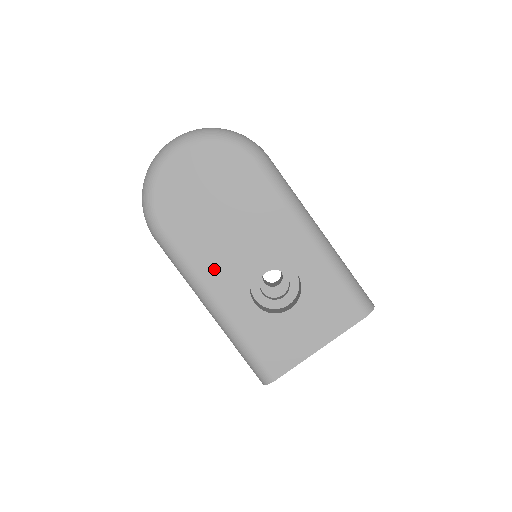
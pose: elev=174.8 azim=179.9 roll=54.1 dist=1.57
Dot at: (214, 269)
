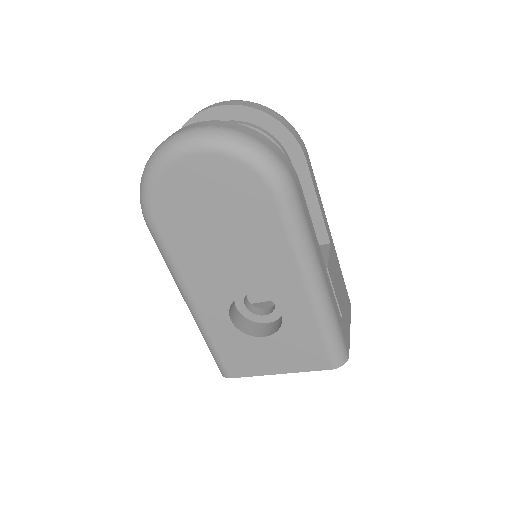
Dot at: (199, 279)
